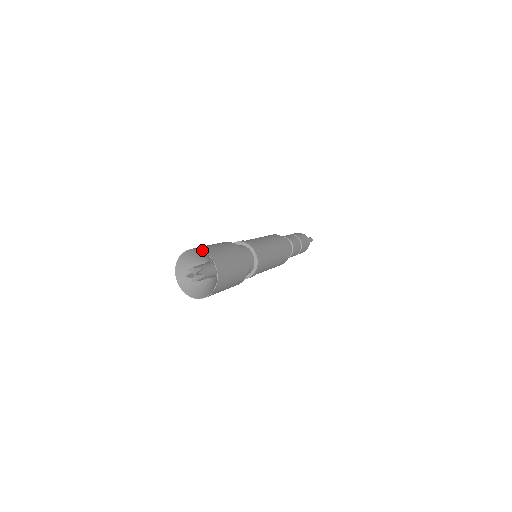
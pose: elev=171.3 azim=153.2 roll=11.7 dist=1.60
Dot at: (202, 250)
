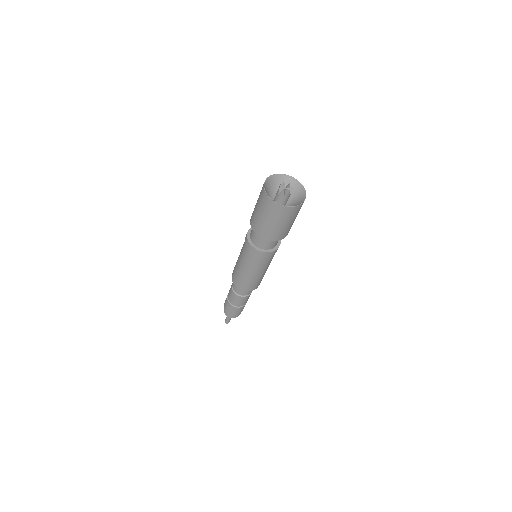
Dot at: occluded
